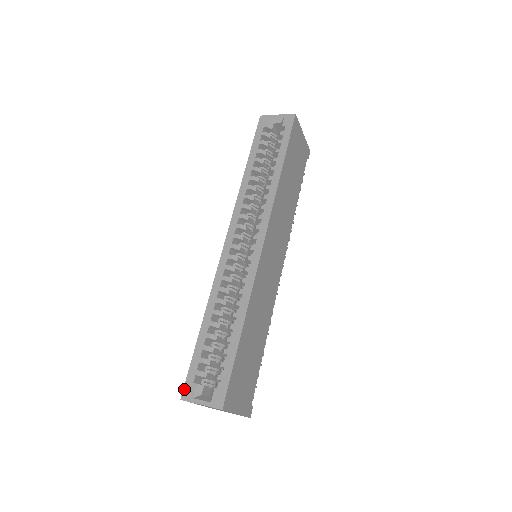
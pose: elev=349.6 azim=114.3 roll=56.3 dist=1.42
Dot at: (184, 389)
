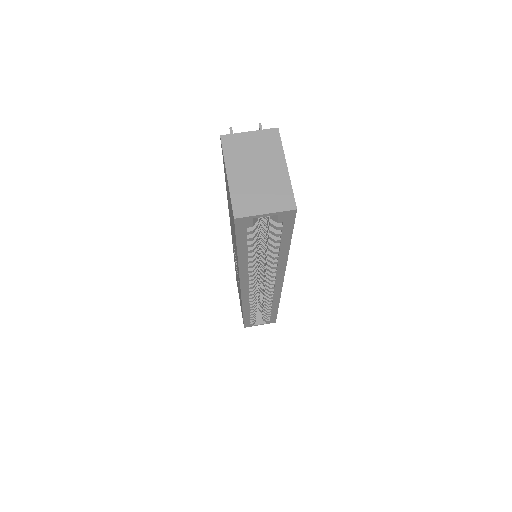
Dot at: (245, 326)
